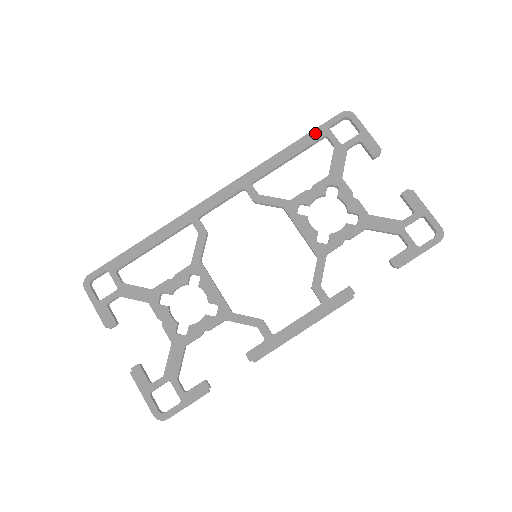
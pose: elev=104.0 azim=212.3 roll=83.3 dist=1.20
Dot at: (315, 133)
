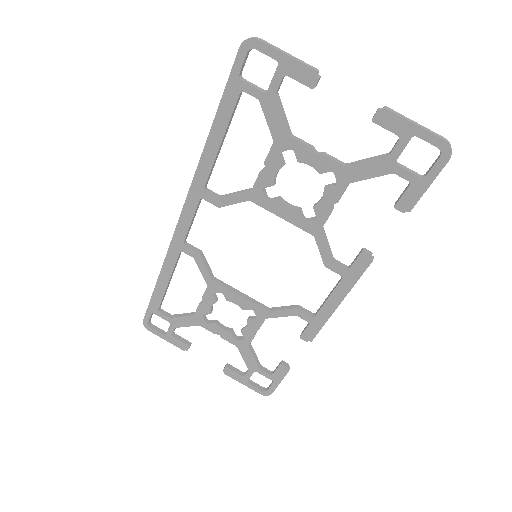
Dot at: (227, 95)
